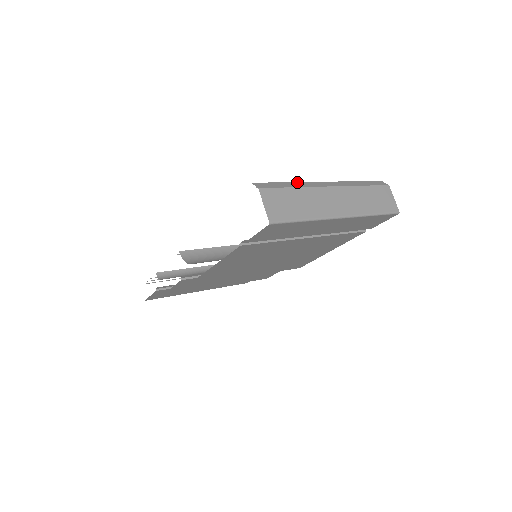
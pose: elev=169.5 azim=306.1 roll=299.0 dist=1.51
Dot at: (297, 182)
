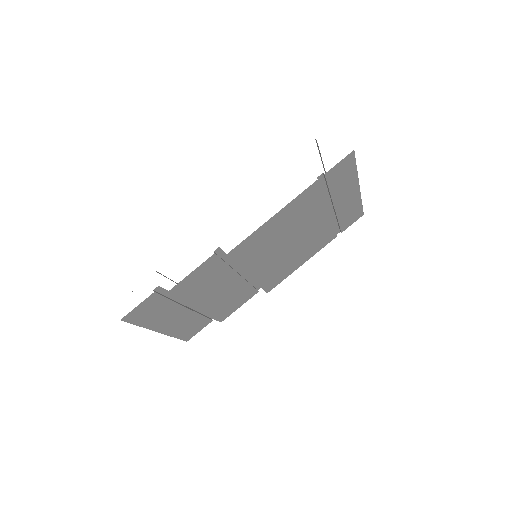
Dot at: occluded
